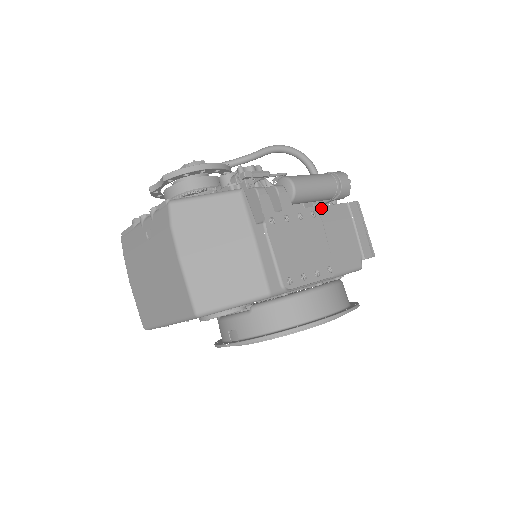
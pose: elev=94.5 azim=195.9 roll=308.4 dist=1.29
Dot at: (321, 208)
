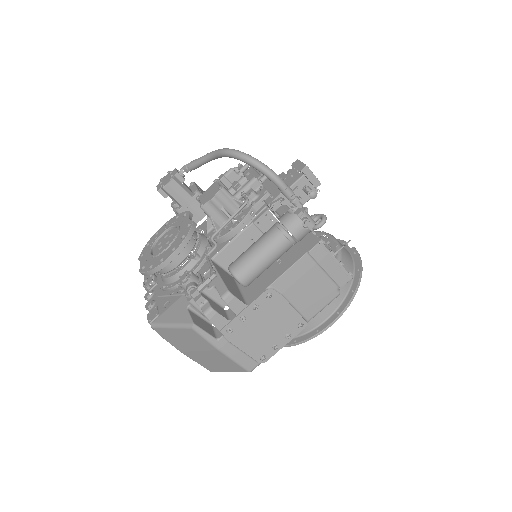
Dot at: (277, 281)
